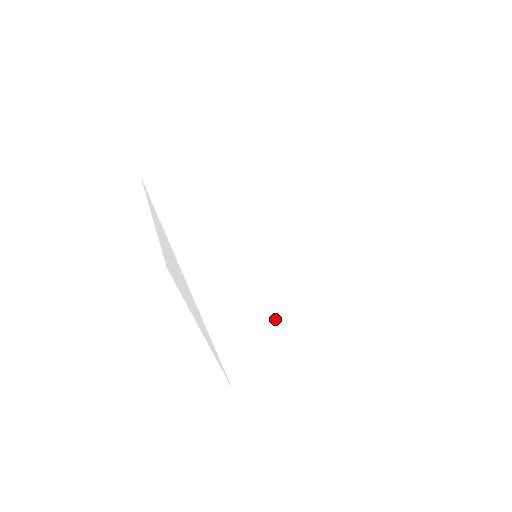
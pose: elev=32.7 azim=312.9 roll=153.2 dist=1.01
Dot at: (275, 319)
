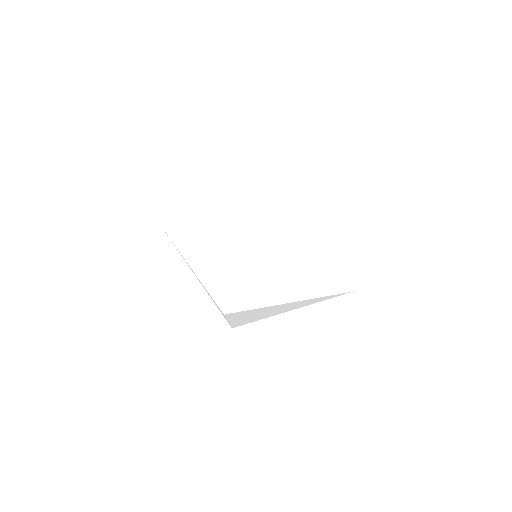
Dot at: occluded
